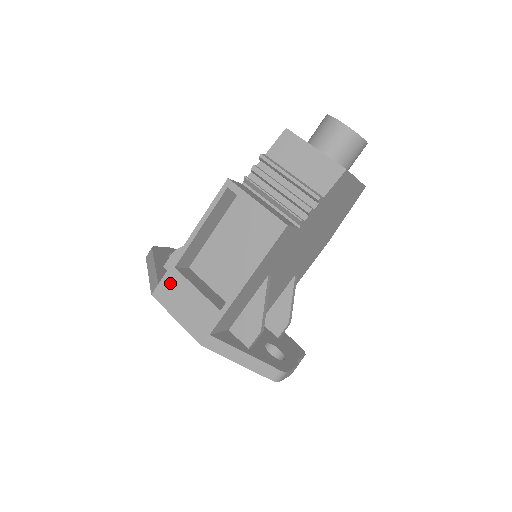
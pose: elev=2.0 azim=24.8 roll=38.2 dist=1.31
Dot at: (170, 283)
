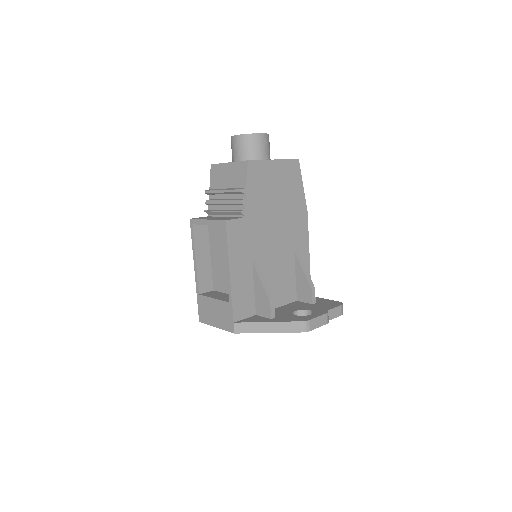
Dot at: (202, 306)
